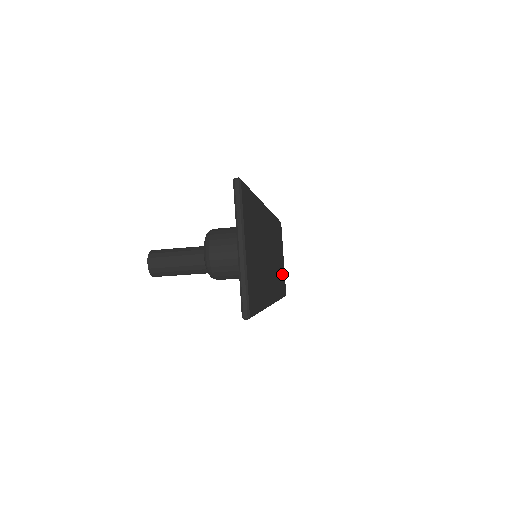
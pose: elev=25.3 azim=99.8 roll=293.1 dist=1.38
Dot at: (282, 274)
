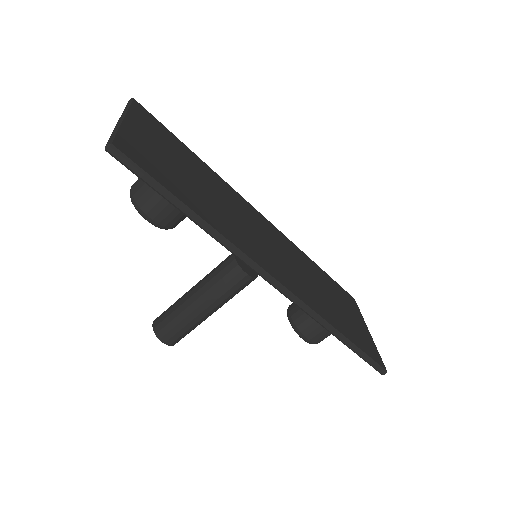
Dot at: (356, 330)
